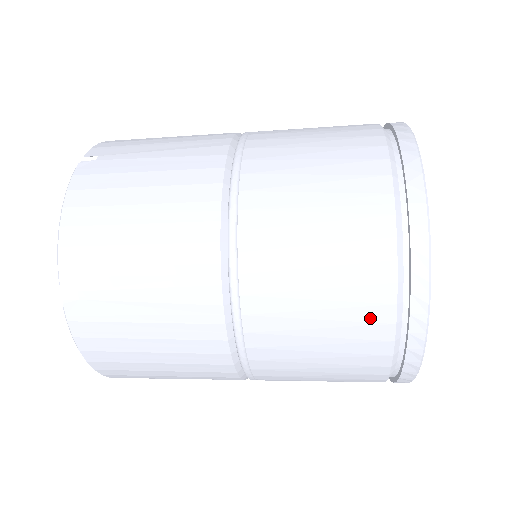
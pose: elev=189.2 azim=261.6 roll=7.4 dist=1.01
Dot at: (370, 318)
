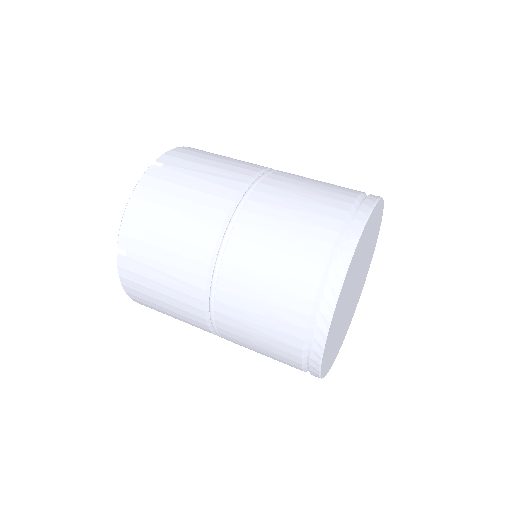
Dot at: (289, 331)
